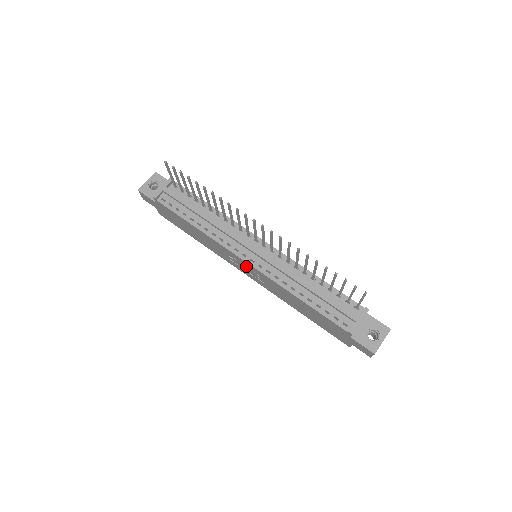
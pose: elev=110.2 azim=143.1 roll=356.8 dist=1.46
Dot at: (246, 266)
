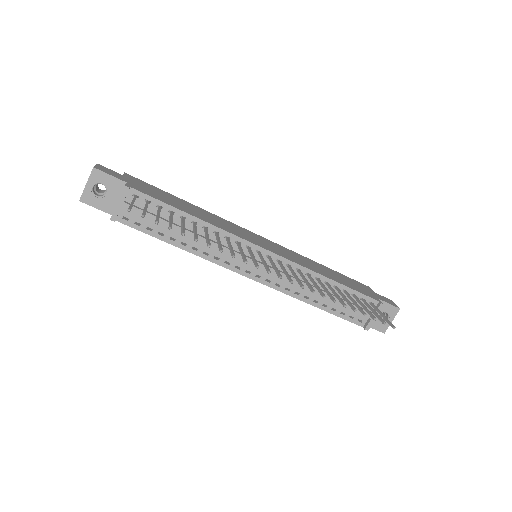
Dot at: occluded
